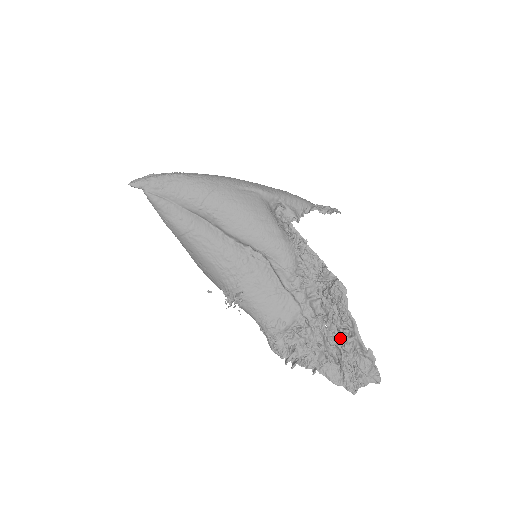
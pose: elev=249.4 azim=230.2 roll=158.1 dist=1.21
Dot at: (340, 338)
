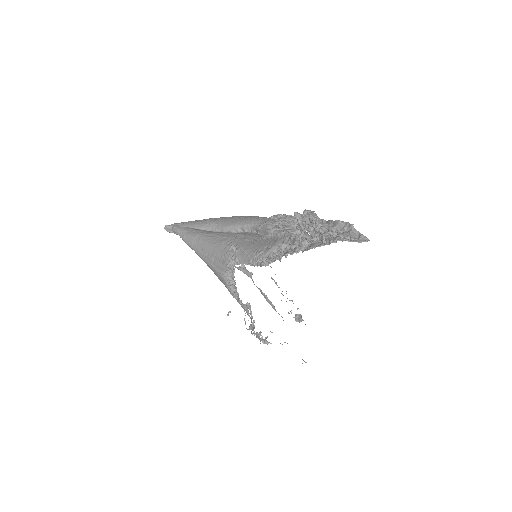
Dot at: (317, 230)
